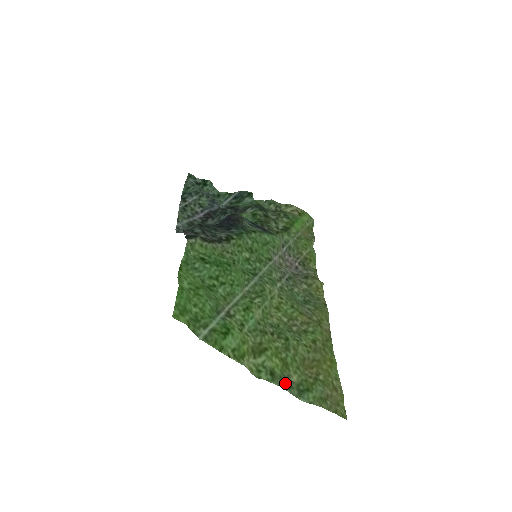
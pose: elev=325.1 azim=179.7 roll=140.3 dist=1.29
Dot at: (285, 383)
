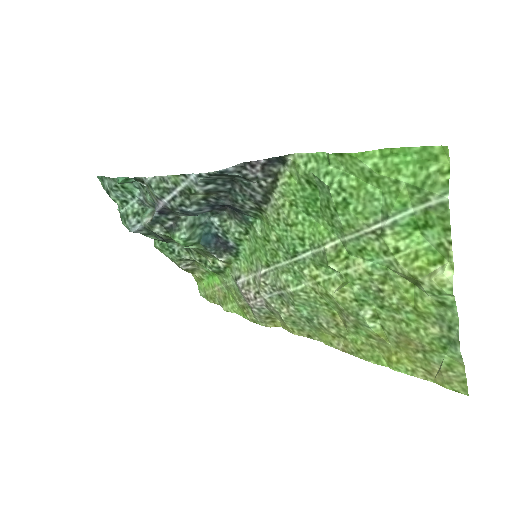
Dot at: (447, 322)
